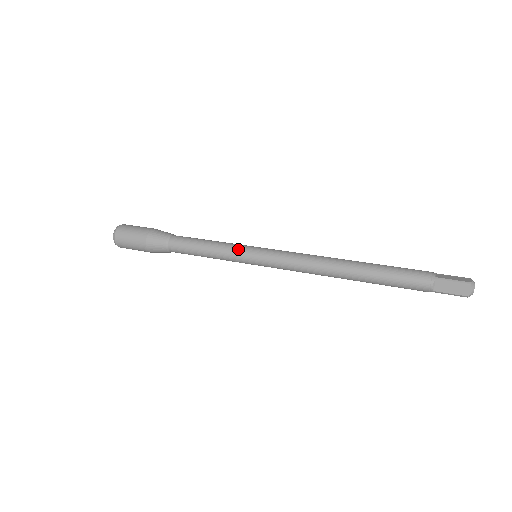
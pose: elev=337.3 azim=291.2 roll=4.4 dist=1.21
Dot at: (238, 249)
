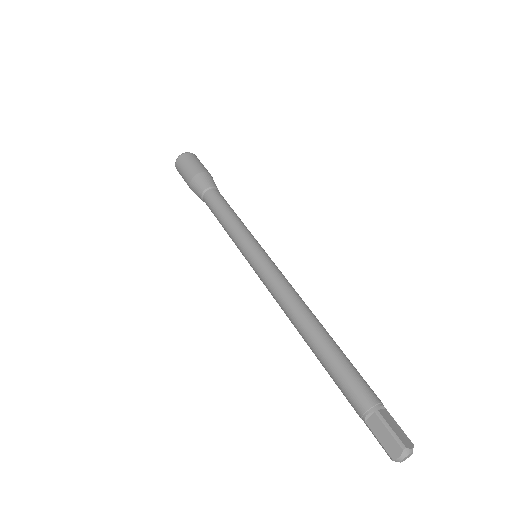
Dot at: (246, 237)
